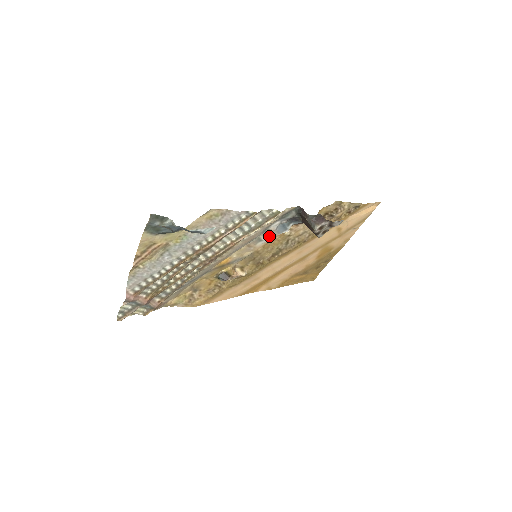
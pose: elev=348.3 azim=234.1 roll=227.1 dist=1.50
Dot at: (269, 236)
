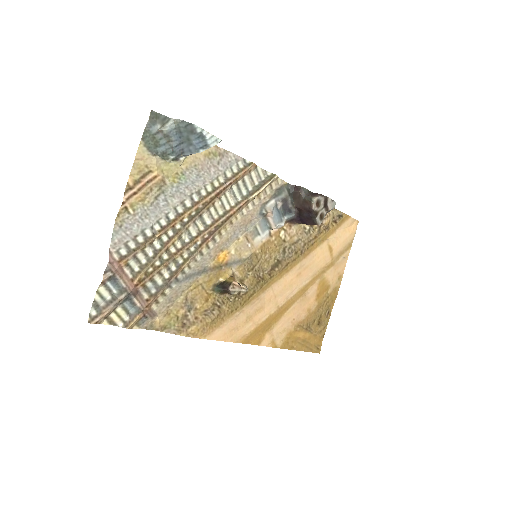
Dot at: (265, 230)
